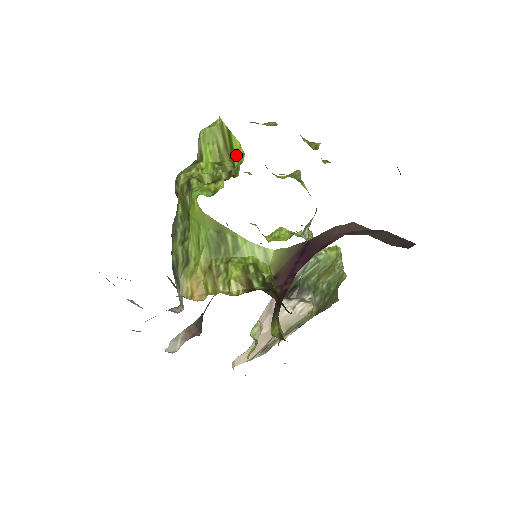
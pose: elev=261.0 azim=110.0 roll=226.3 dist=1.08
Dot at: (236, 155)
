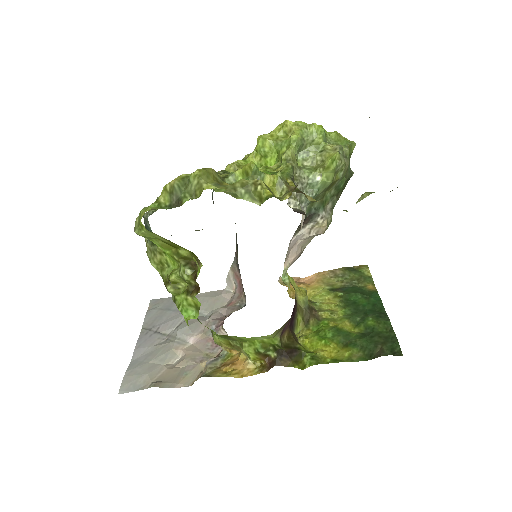
Dot at: occluded
